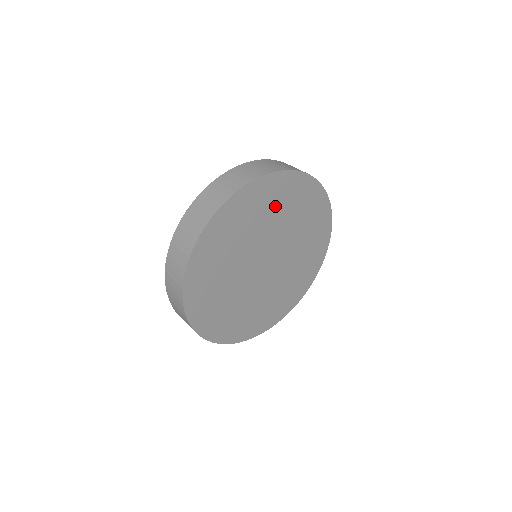
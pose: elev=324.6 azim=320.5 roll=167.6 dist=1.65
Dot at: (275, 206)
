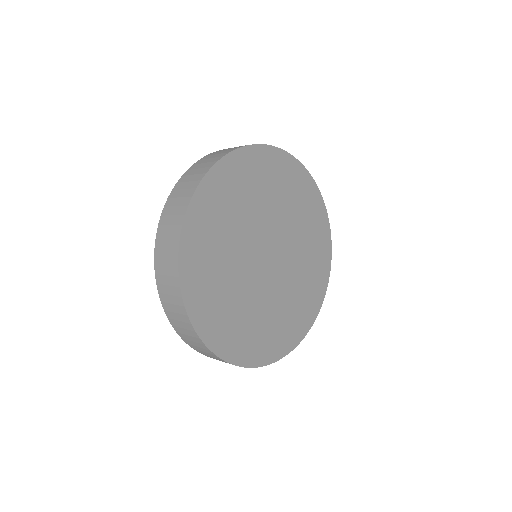
Dot at: (299, 207)
